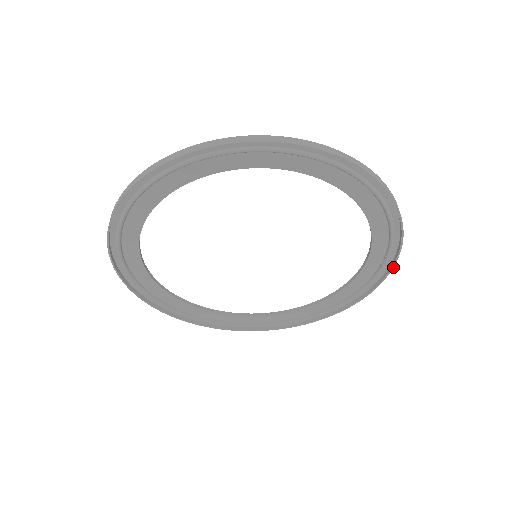
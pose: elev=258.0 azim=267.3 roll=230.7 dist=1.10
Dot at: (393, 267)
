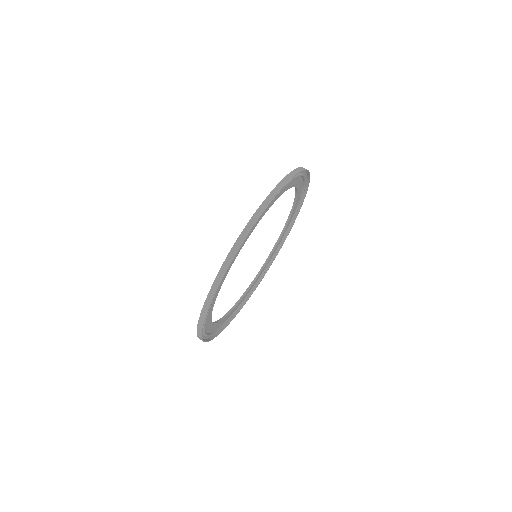
Dot at: occluded
